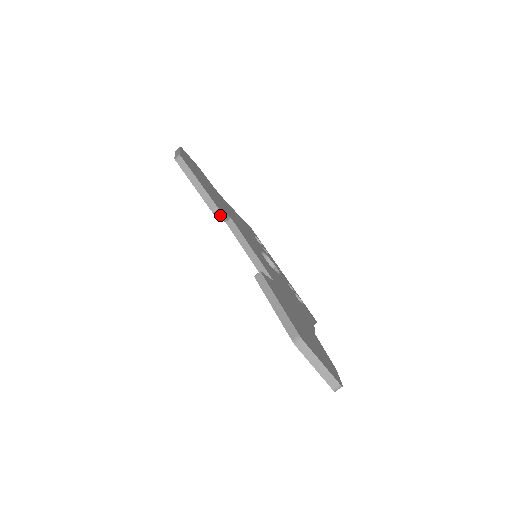
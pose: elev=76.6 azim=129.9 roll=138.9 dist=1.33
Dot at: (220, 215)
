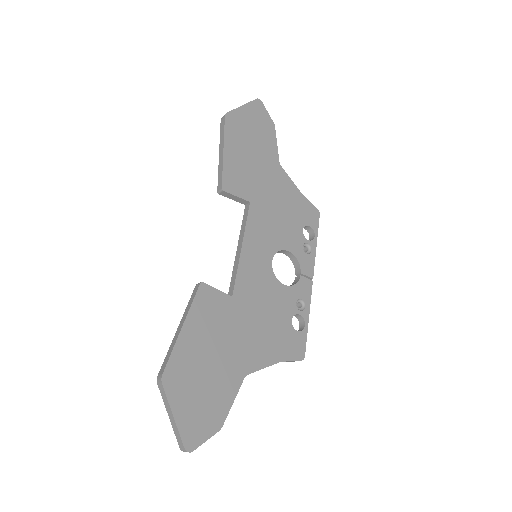
Dot at: (231, 197)
